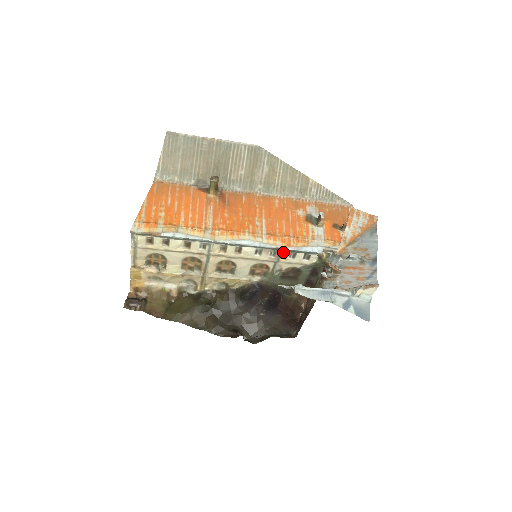
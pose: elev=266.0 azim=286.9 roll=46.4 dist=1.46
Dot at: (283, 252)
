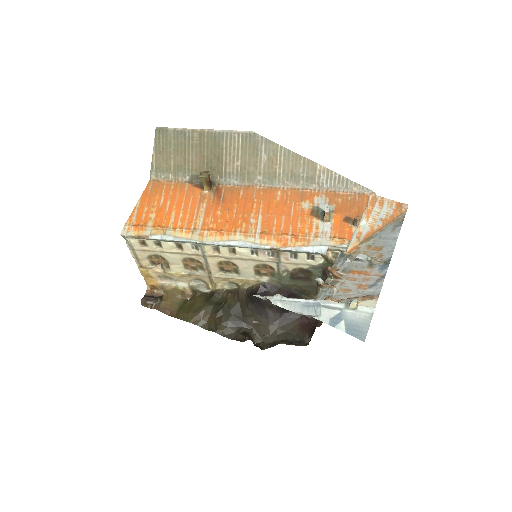
Dot at: (281, 252)
